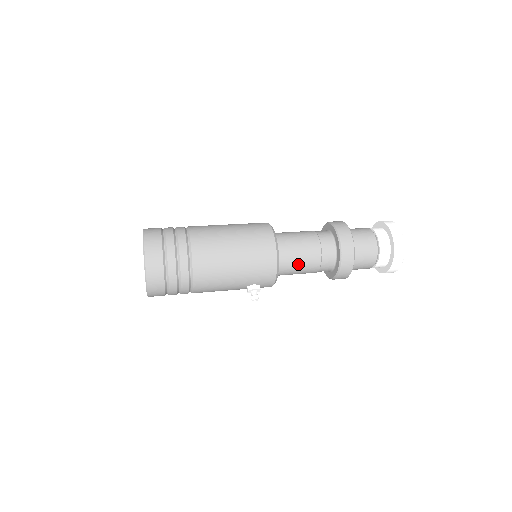
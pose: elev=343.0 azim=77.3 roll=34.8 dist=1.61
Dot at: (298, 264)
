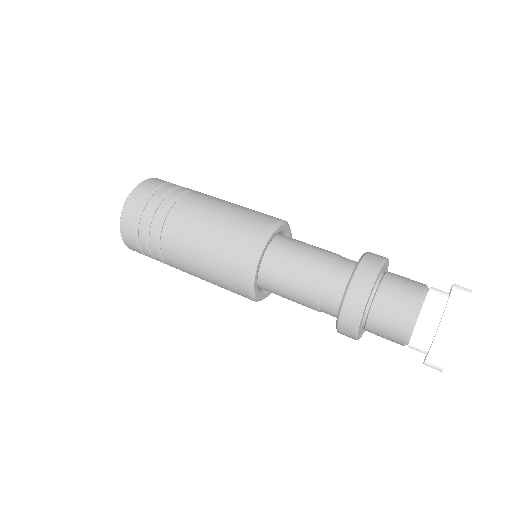
Dot at: occluded
